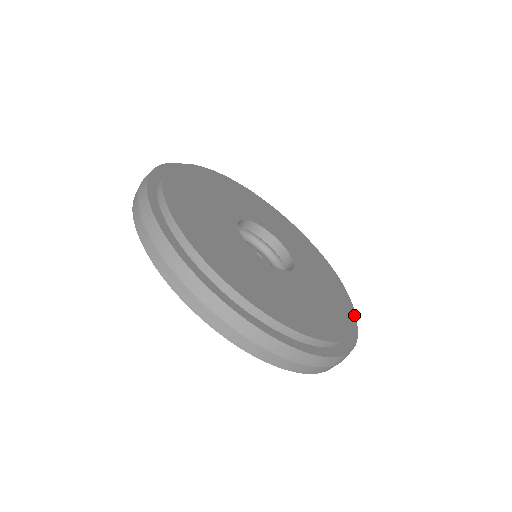
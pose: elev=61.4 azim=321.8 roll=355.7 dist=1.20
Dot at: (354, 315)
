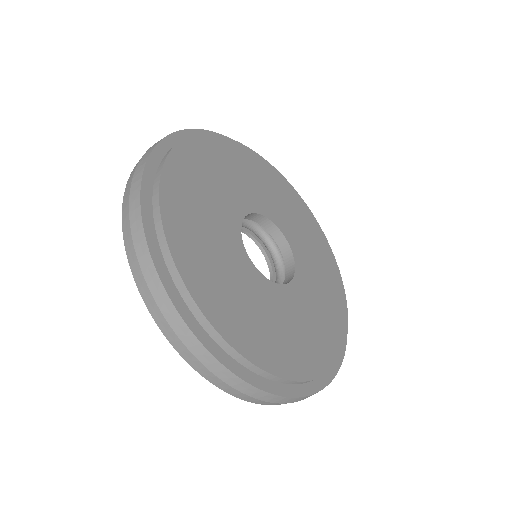
Dot at: (347, 318)
